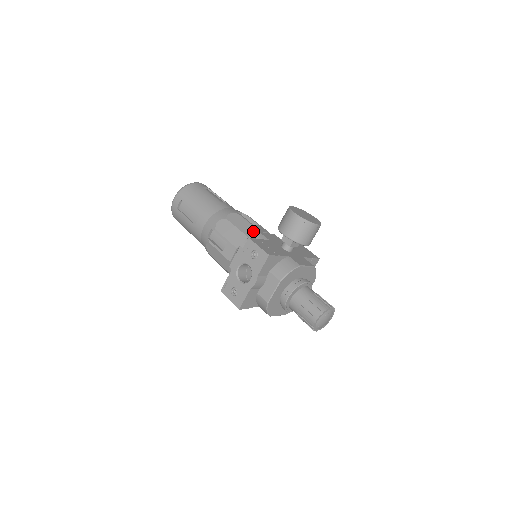
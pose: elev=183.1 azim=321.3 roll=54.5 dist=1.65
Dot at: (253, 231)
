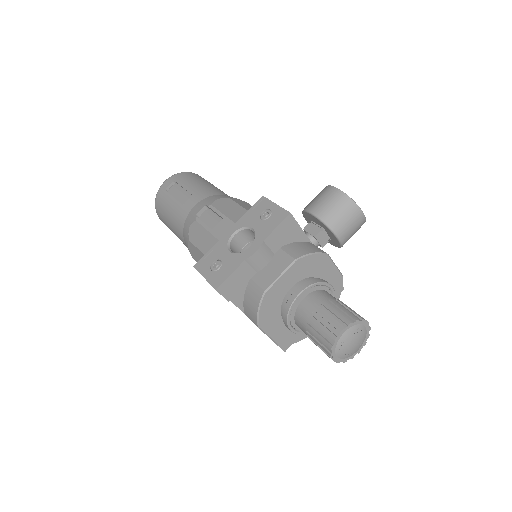
Dot at: occluded
